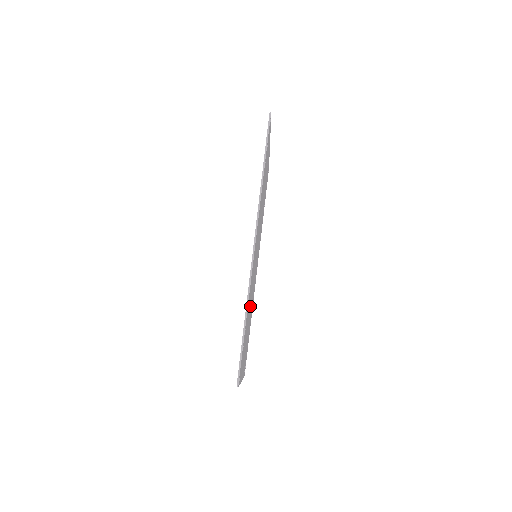
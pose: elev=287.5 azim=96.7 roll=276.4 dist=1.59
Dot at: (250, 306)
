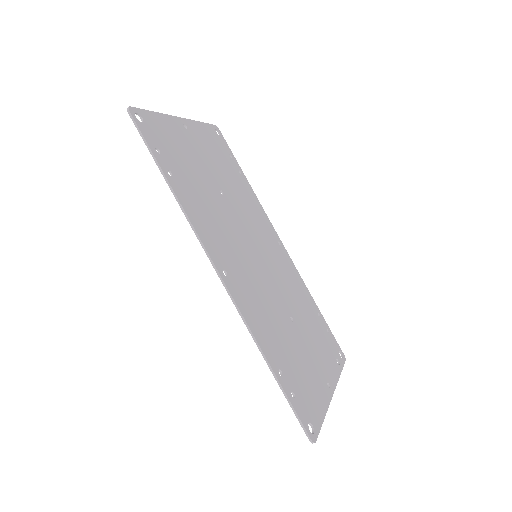
Dot at: (286, 317)
